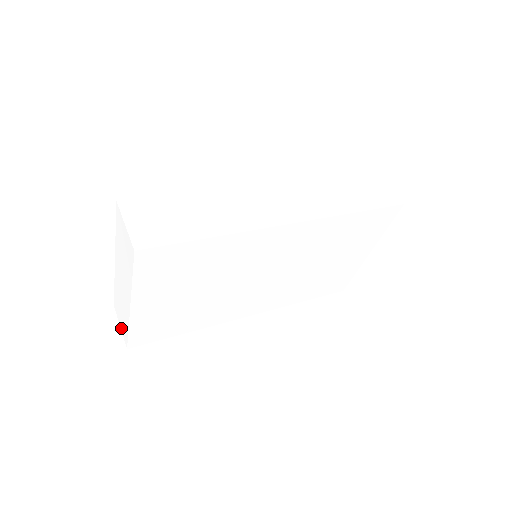
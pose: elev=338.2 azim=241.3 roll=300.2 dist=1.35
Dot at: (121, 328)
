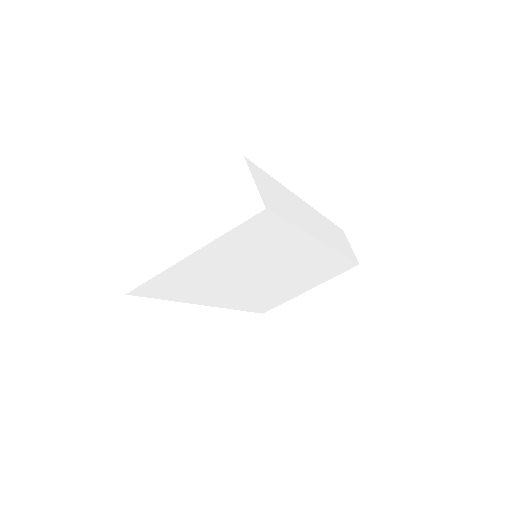
Dot at: (123, 270)
